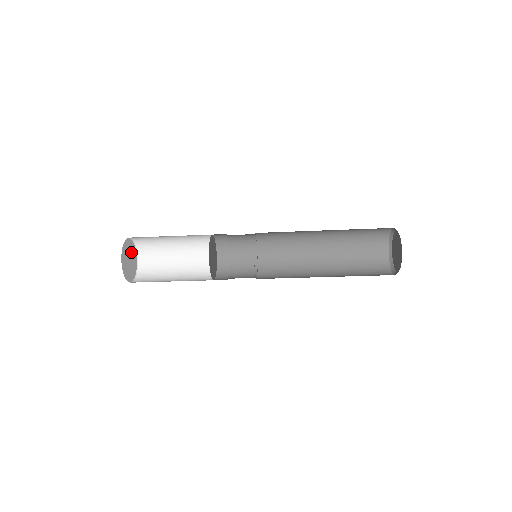
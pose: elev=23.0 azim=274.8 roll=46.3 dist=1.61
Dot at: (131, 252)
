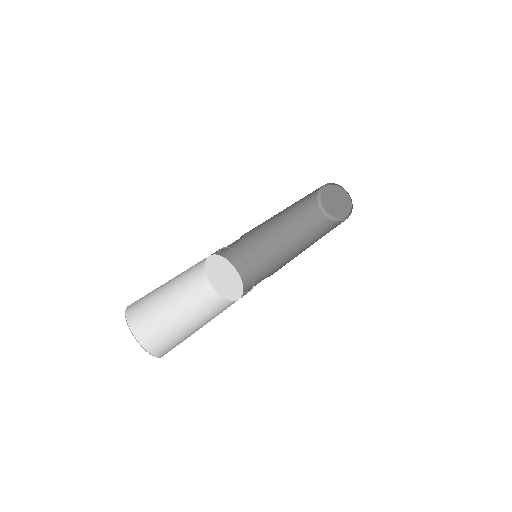
Dot at: occluded
